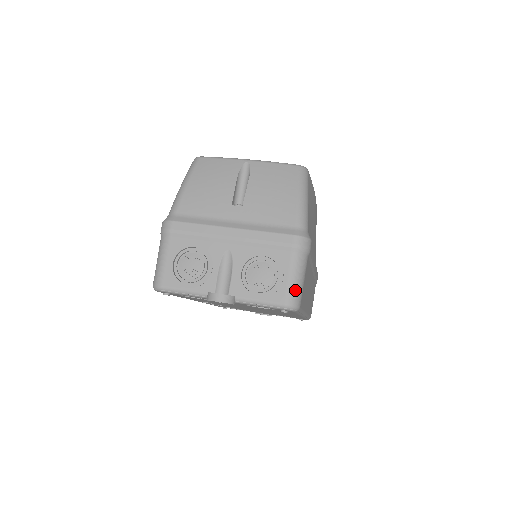
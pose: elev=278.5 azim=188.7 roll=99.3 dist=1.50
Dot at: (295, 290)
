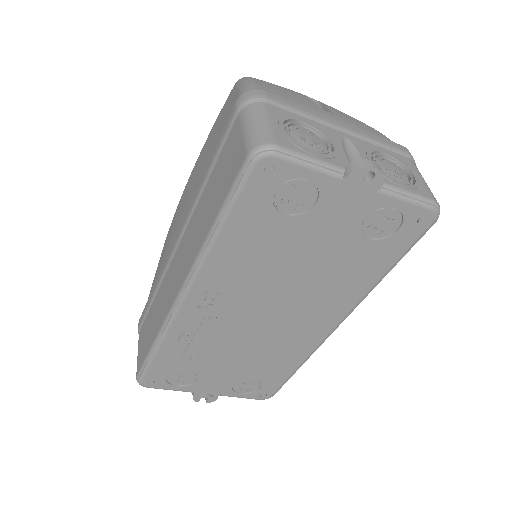
Dot at: (432, 193)
